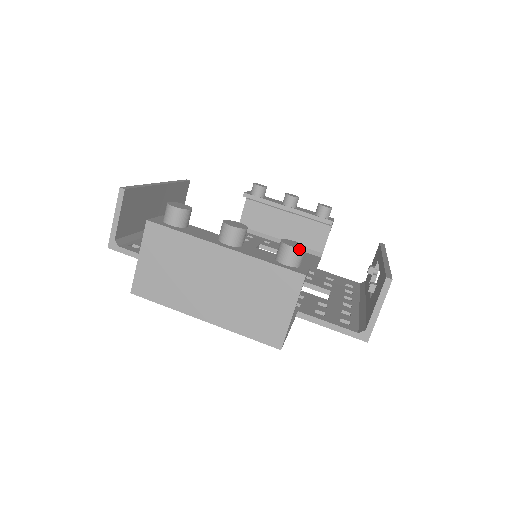
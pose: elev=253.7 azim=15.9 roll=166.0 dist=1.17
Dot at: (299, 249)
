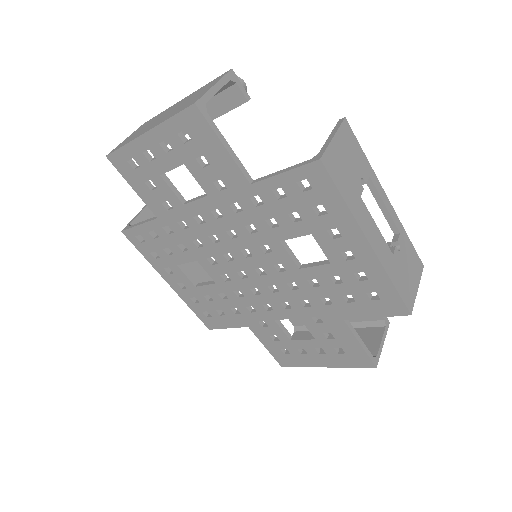
Dot at: occluded
